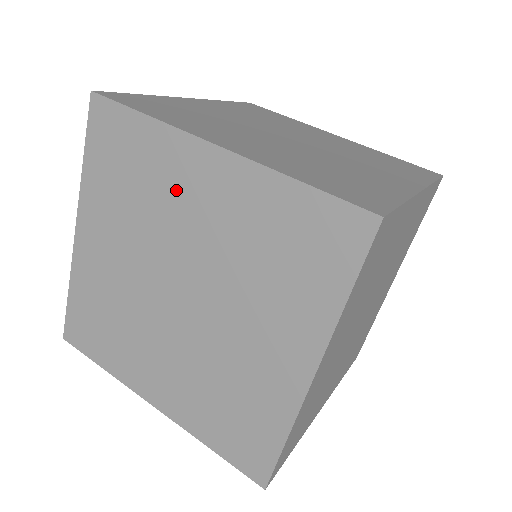
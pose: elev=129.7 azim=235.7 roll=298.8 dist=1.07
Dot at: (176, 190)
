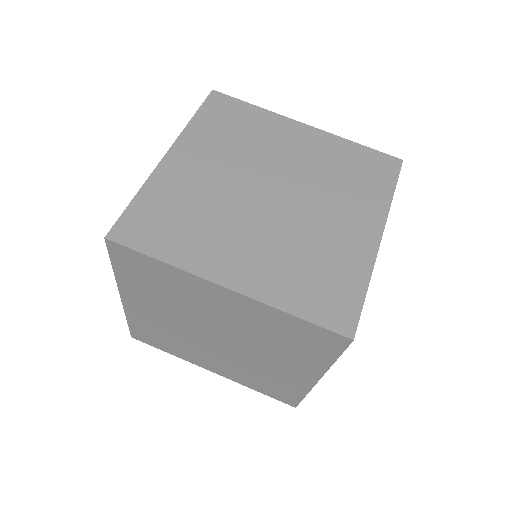
Dot at: (200, 299)
